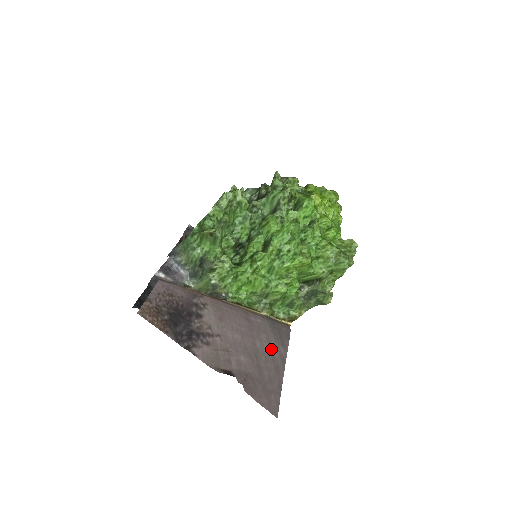
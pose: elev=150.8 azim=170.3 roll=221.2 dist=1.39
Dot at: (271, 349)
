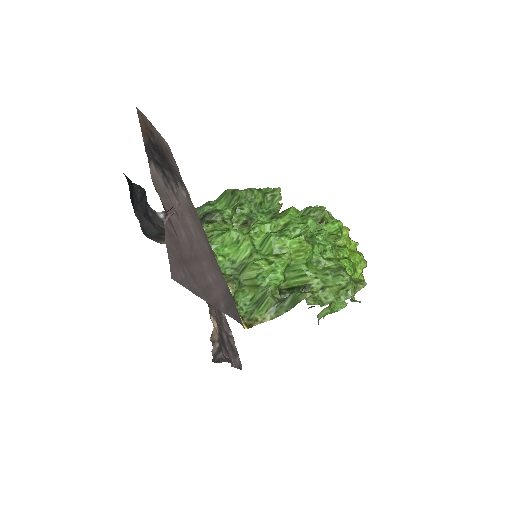
Dot at: (213, 286)
